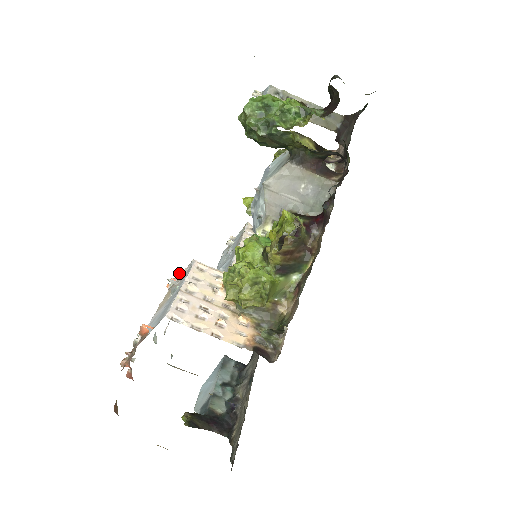
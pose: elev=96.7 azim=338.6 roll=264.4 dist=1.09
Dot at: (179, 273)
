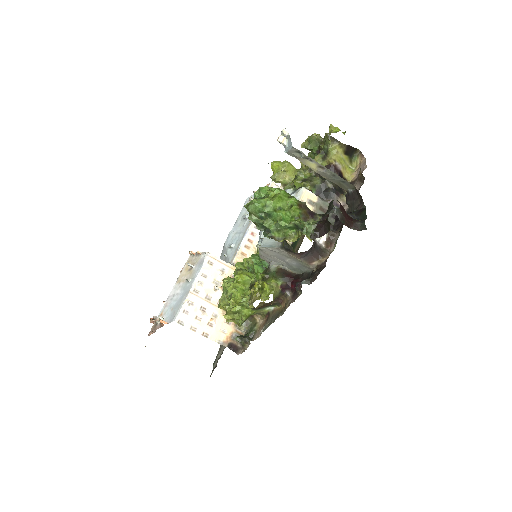
Dot at: (197, 253)
